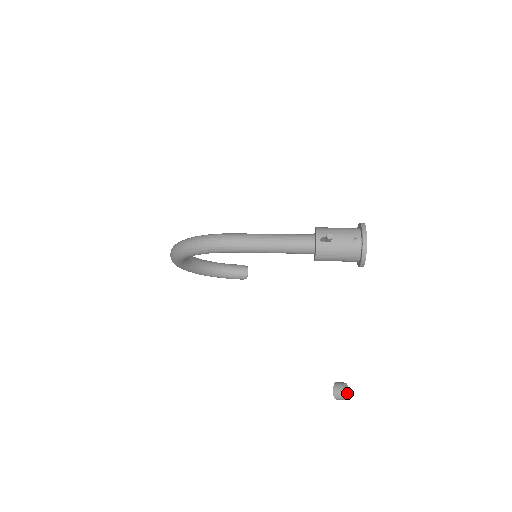
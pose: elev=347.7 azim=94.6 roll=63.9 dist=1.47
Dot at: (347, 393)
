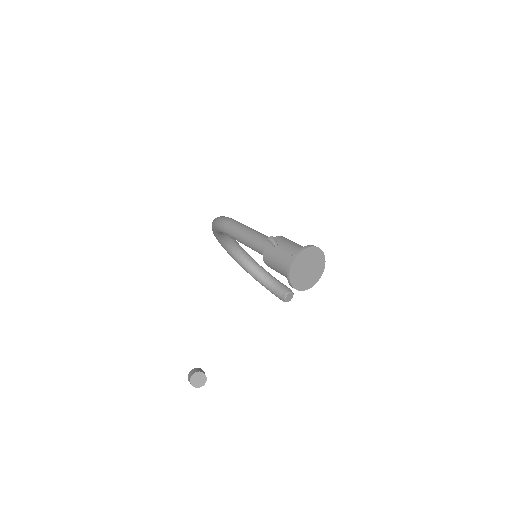
Dot at: (201, 384)
